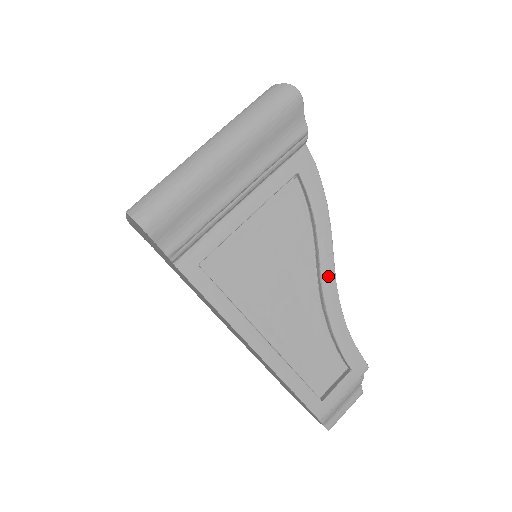
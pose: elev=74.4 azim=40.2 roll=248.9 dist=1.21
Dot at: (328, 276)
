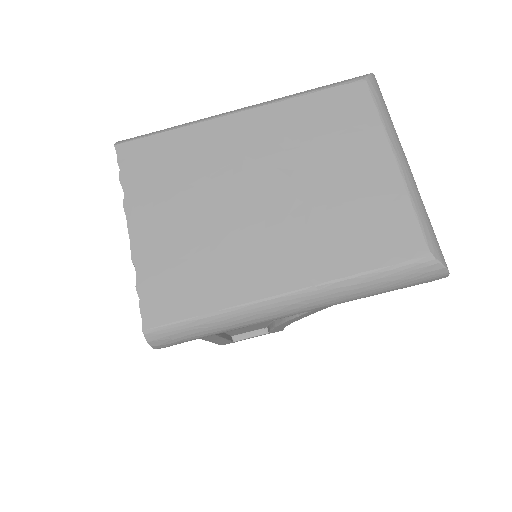
Dot at: (306, 315)
